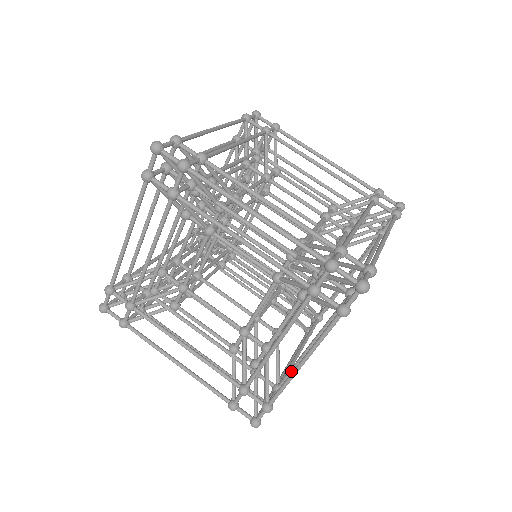
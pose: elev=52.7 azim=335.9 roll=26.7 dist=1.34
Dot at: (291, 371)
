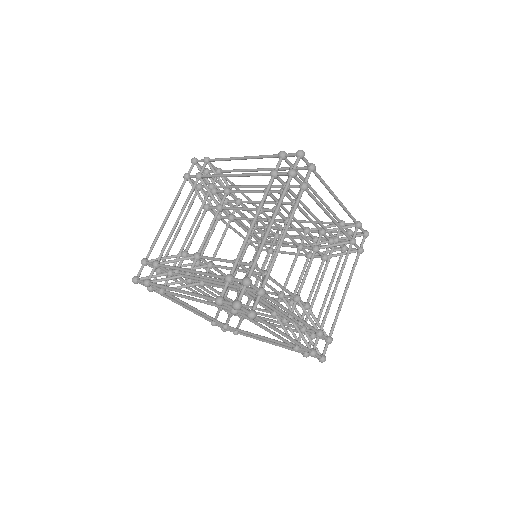
Dot at: (307, 326)
